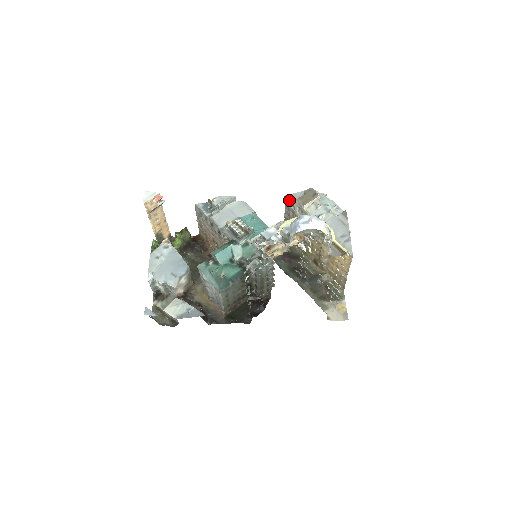
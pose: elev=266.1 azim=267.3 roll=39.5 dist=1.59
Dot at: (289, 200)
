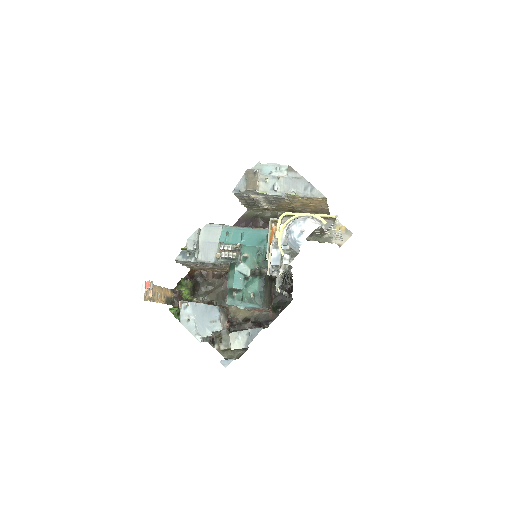
Dot at: (238, 193)
